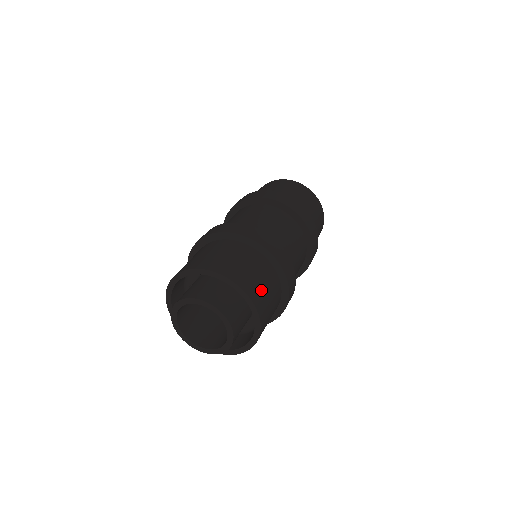
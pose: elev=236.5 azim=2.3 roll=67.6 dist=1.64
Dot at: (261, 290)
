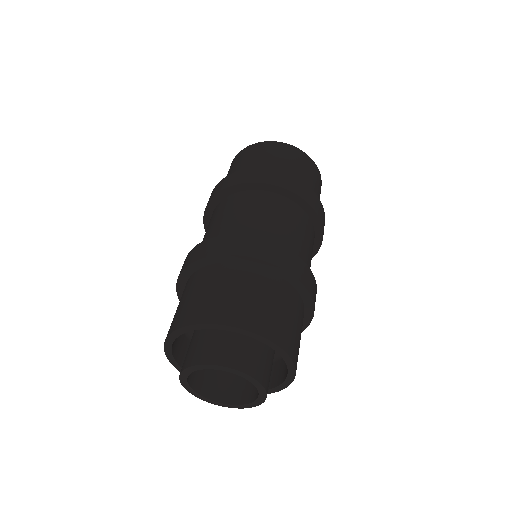
Dot at: (298, 344)
